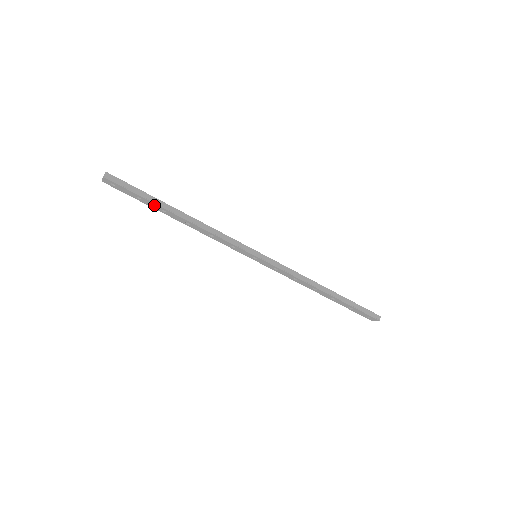
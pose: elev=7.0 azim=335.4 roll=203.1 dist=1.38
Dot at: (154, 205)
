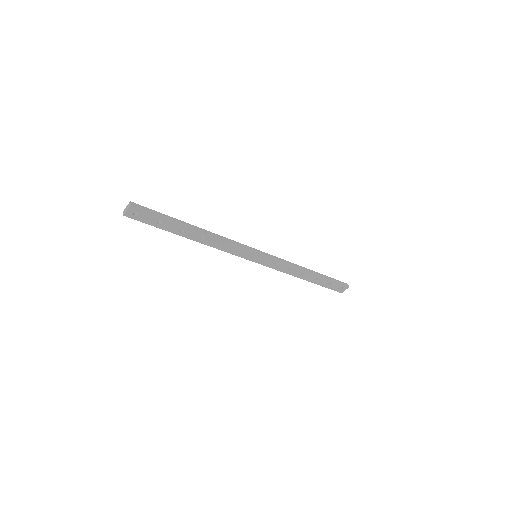
Dot at: (174, 226)
